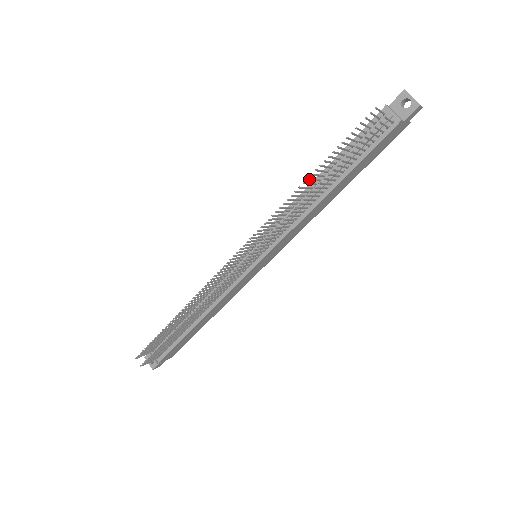
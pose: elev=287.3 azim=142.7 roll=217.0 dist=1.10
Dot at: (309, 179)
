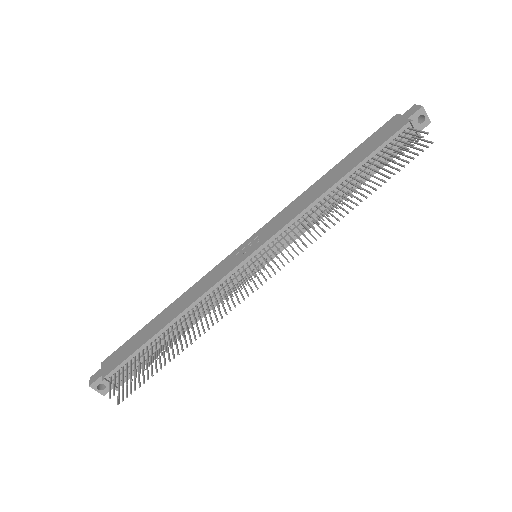
Dot at: (355, 192)
